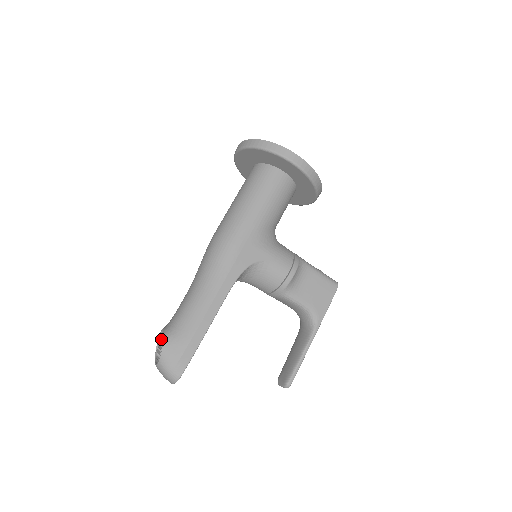
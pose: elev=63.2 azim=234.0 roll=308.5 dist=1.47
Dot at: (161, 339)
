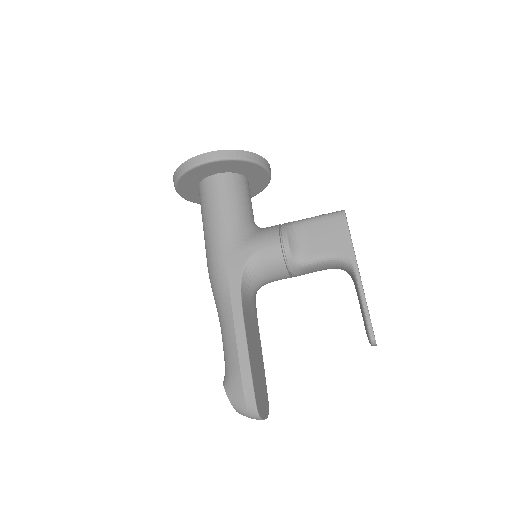
Dot at: occluded
